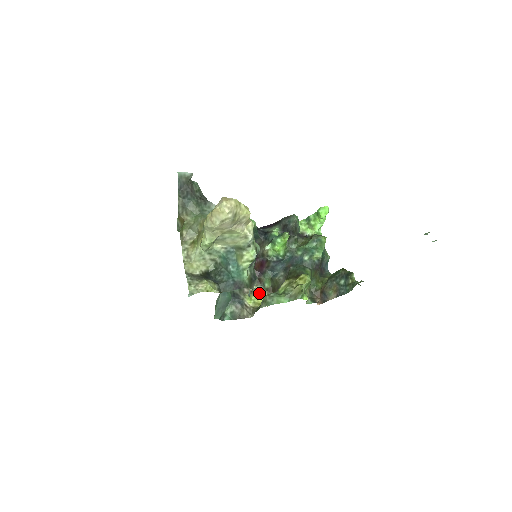
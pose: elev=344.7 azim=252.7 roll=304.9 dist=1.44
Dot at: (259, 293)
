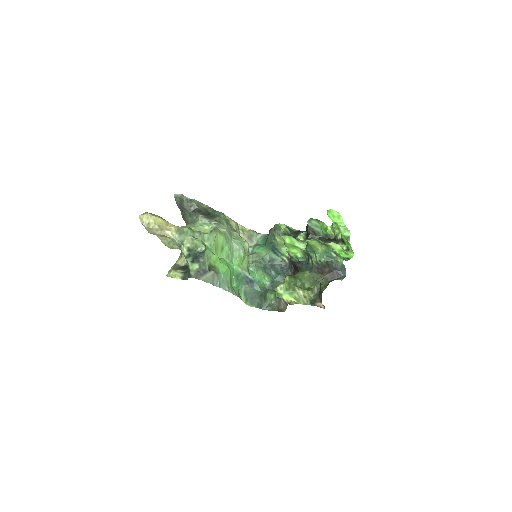
Dot at: occluded
